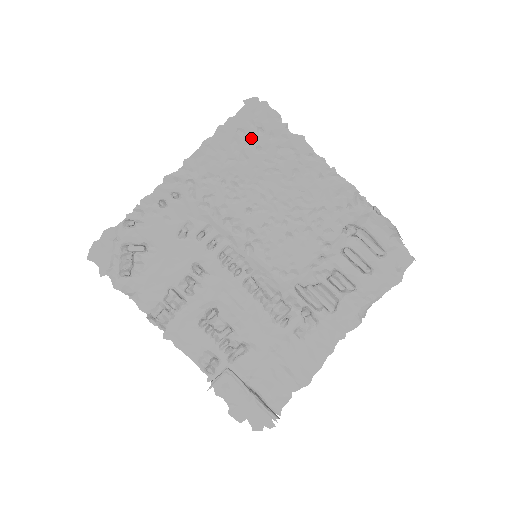
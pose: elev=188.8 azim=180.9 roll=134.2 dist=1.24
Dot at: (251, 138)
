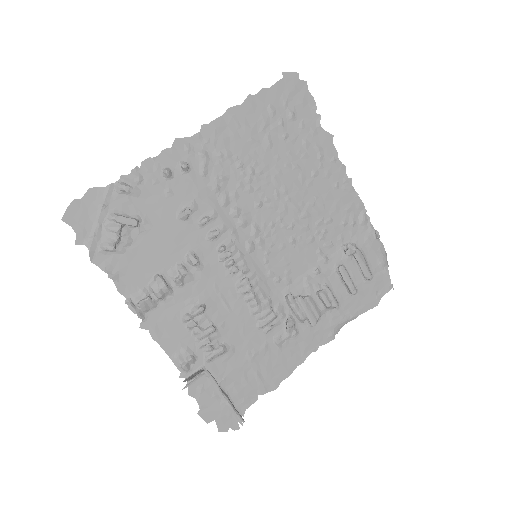
Dot at: (281, 121)
